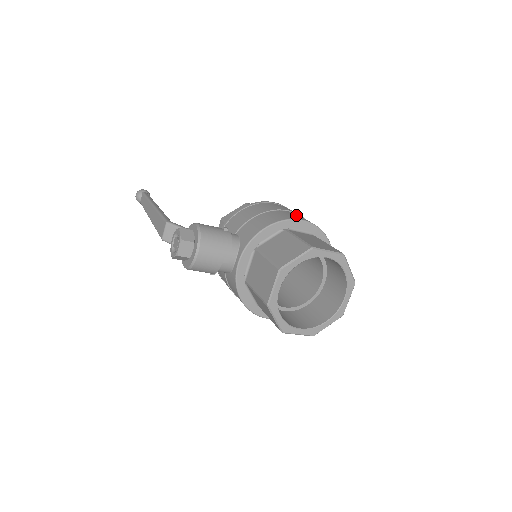
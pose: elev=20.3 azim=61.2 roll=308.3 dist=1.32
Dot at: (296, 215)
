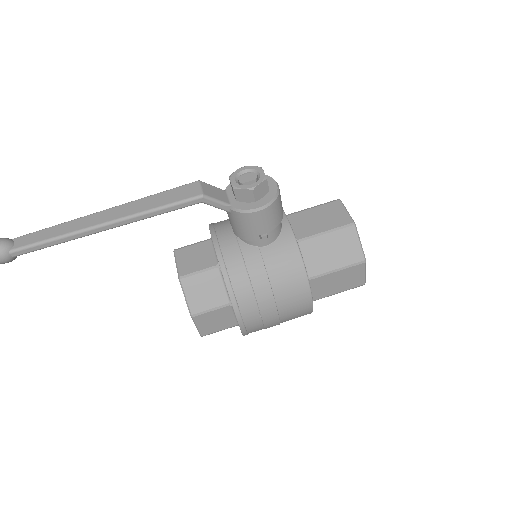
Dot at: occluded
